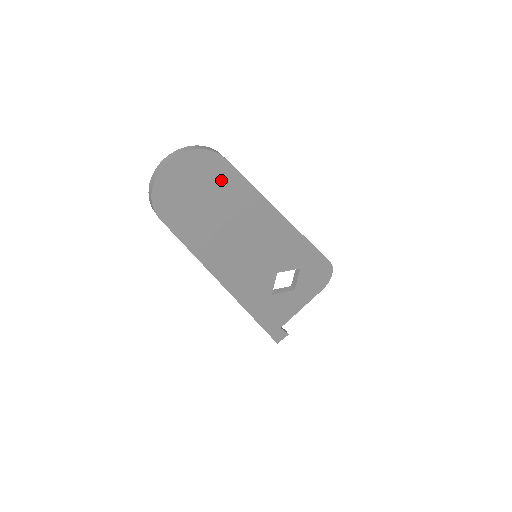
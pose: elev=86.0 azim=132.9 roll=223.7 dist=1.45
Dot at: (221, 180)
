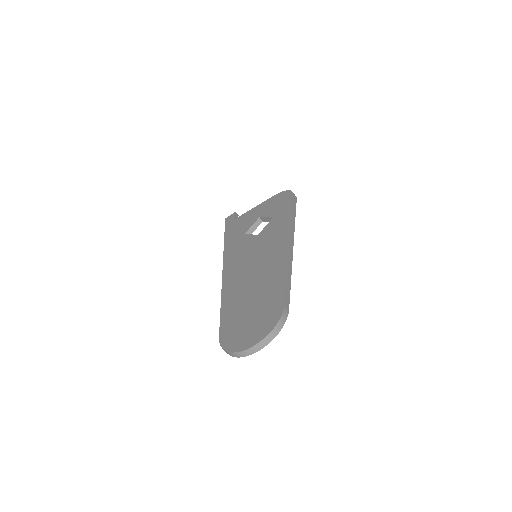
Dot at: occluded
